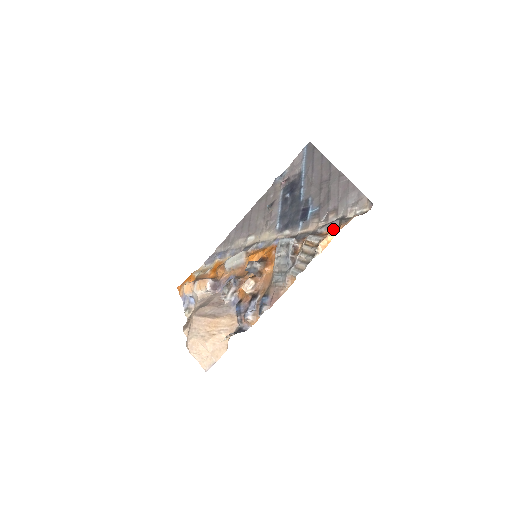
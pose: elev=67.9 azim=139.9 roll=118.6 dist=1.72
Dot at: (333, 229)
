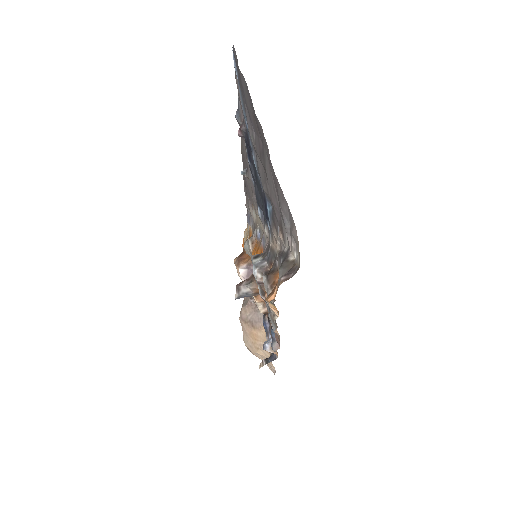
Dot at: occluded
